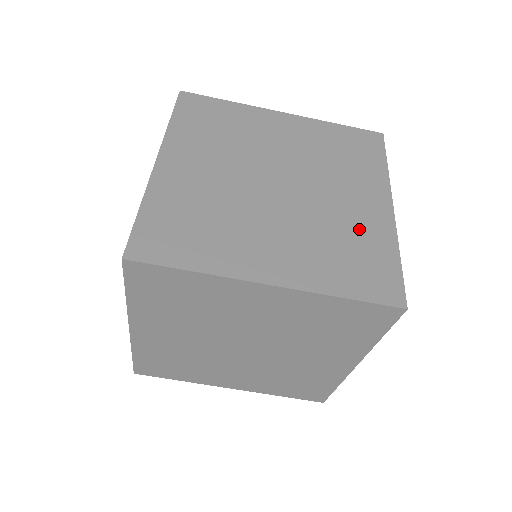
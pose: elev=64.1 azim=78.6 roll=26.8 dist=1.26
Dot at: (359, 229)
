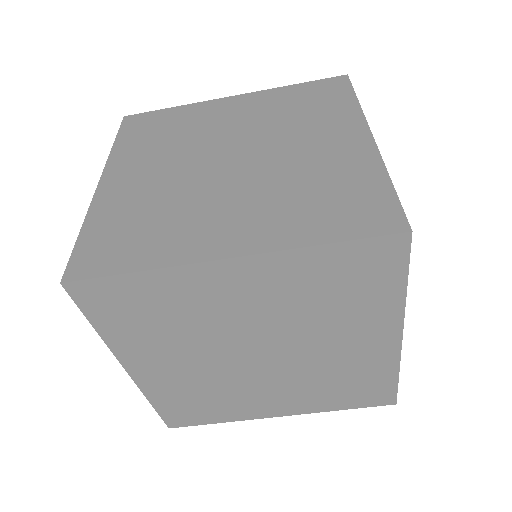
Dot at: (333, 169)
